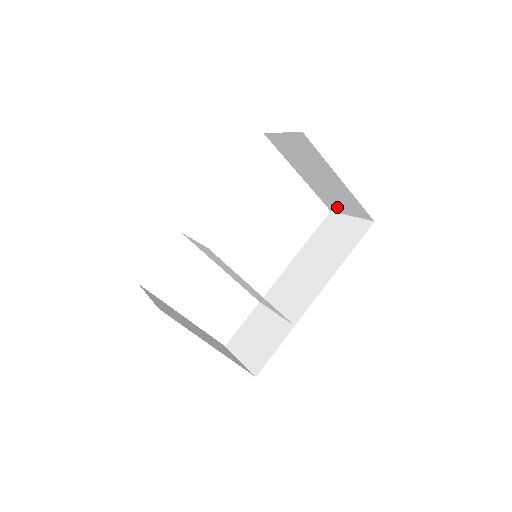
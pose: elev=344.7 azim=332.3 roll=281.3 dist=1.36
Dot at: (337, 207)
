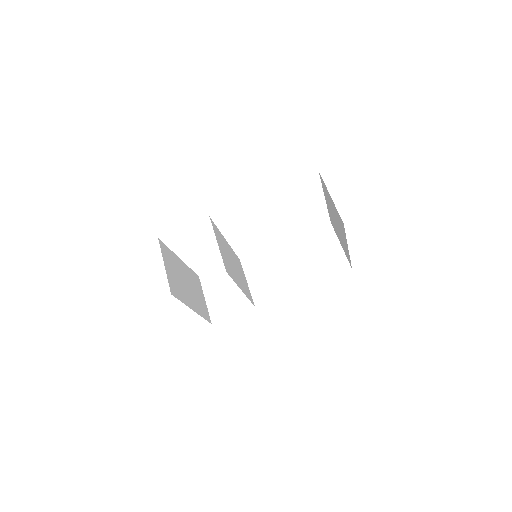
Dot at: (336, 232)
